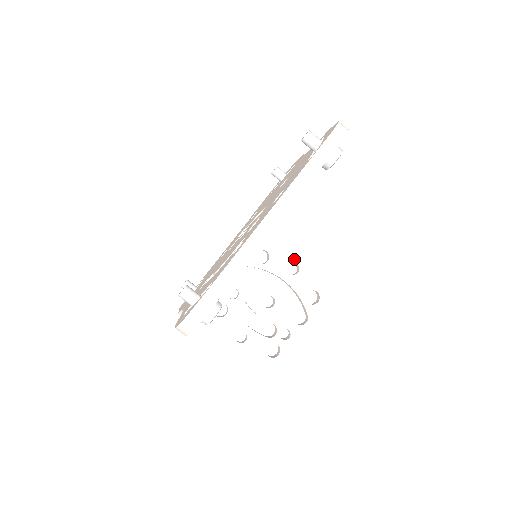
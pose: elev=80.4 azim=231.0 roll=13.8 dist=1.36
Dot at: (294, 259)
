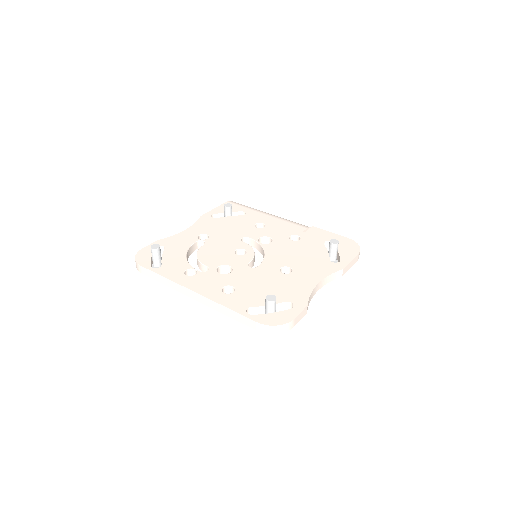
Dot at: occluded
